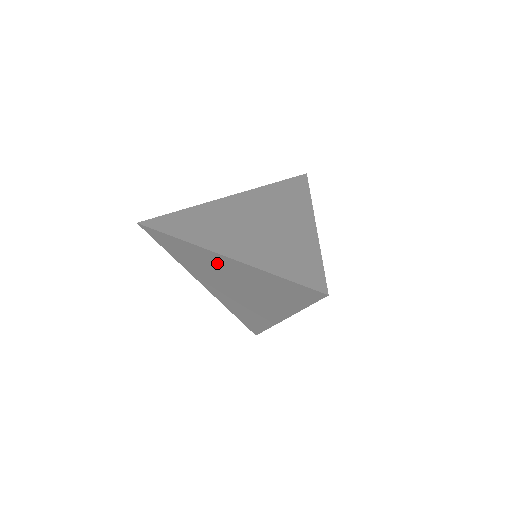
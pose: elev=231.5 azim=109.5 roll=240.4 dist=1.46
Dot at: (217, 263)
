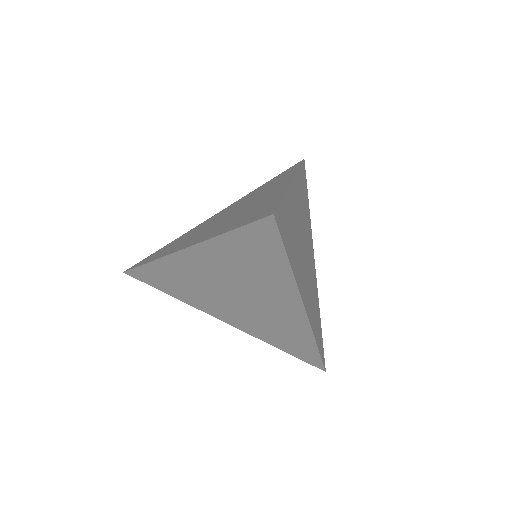
Dot at: (192, 269)
